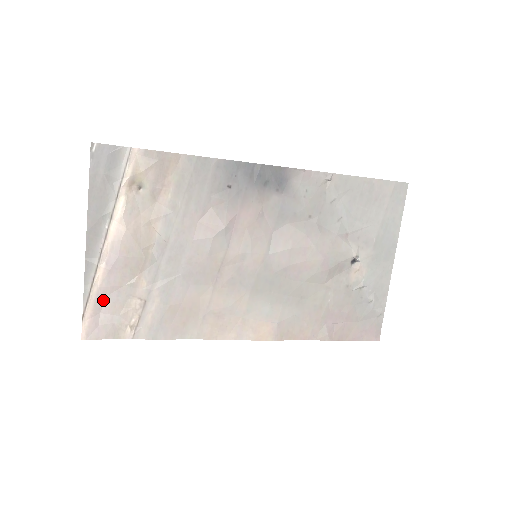
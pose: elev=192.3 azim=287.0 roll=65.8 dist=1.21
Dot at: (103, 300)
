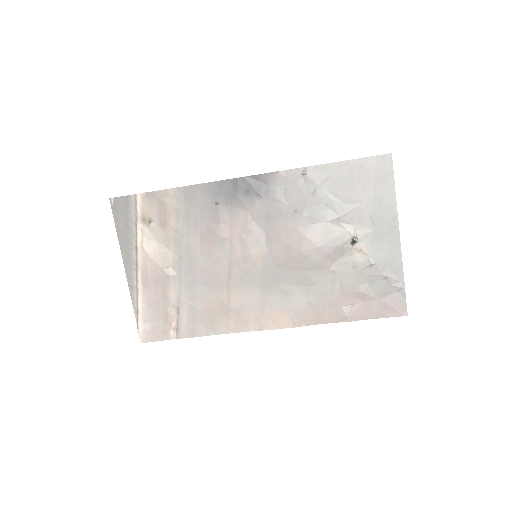
Dot at: (148, 312)
